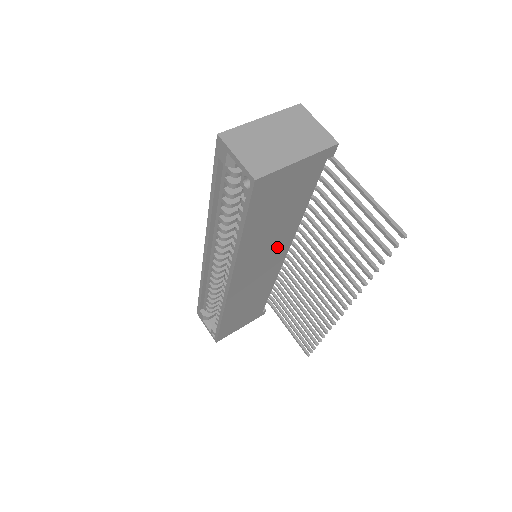
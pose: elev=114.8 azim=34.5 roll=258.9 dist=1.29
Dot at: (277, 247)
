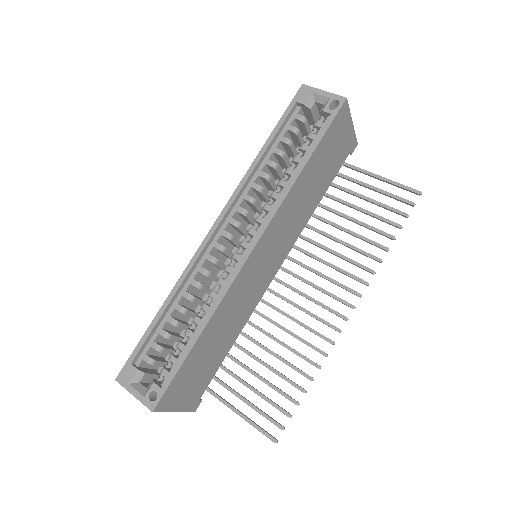
Dot at: (289, 237)
